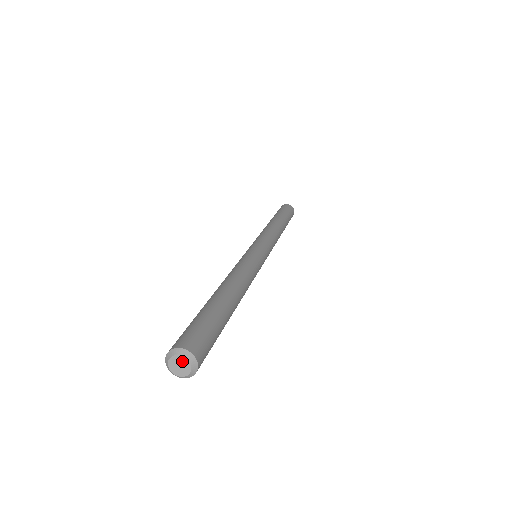
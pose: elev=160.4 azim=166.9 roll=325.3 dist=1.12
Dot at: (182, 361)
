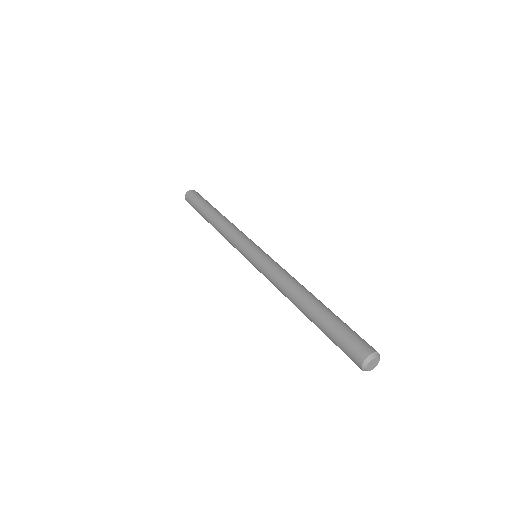
Dot at: (377, 361)
